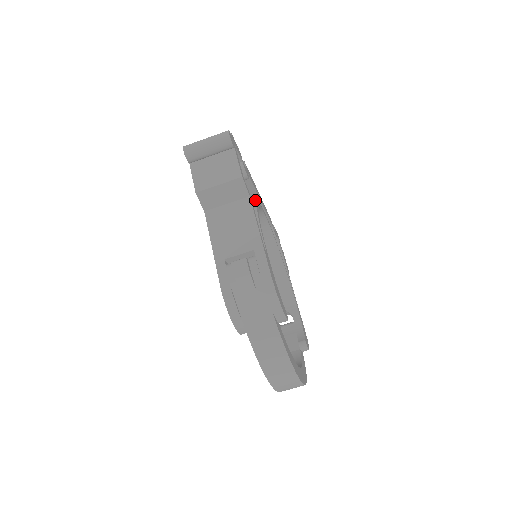
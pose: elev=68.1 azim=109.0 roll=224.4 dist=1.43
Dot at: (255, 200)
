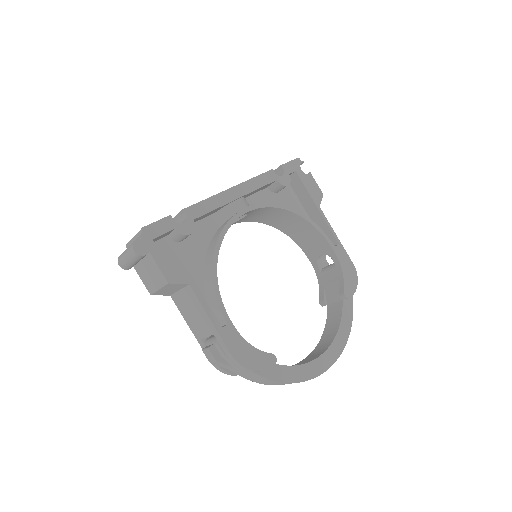
Dot at: (228, 204)
